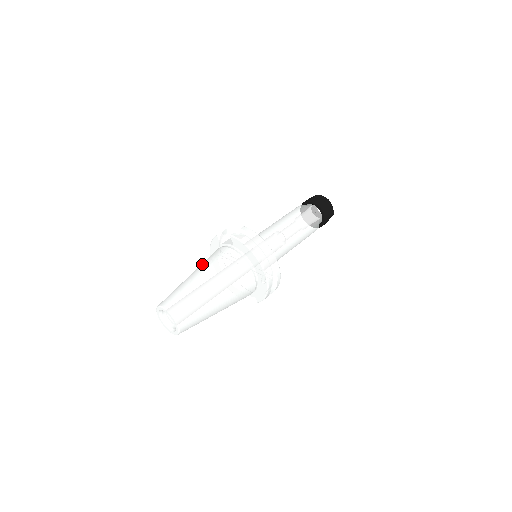
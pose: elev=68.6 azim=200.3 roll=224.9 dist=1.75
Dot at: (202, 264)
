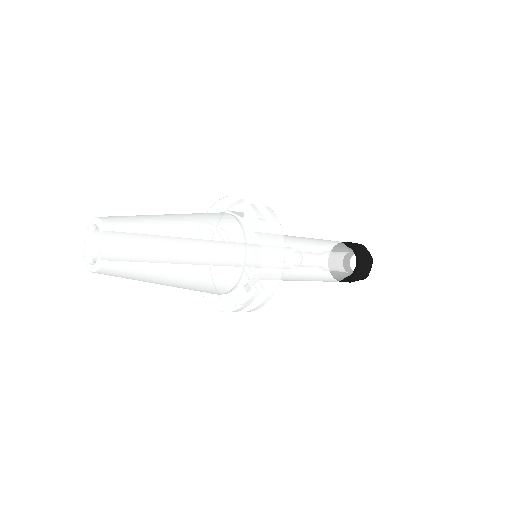
Dot at: occluded
